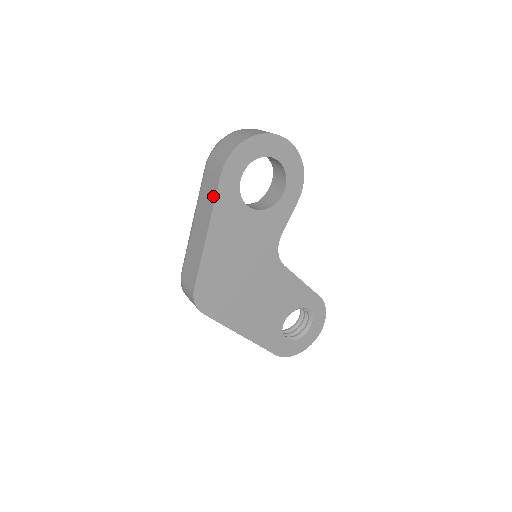
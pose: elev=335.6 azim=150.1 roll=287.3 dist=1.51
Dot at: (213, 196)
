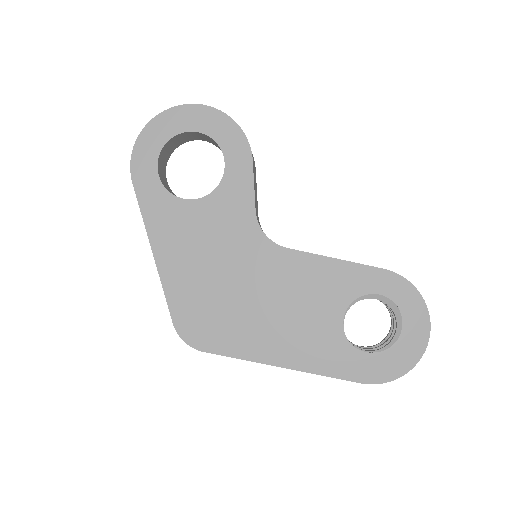
Dot at: (141, 210)
